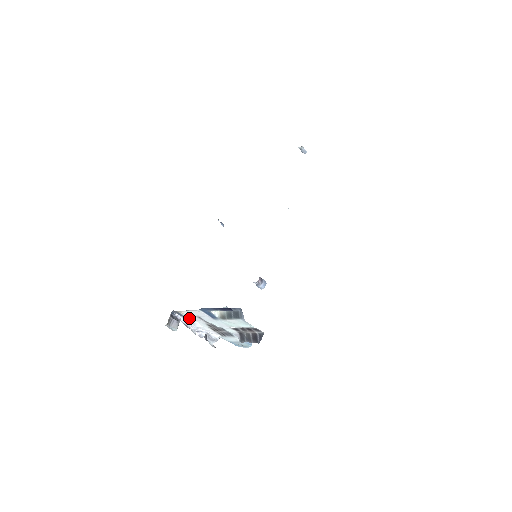
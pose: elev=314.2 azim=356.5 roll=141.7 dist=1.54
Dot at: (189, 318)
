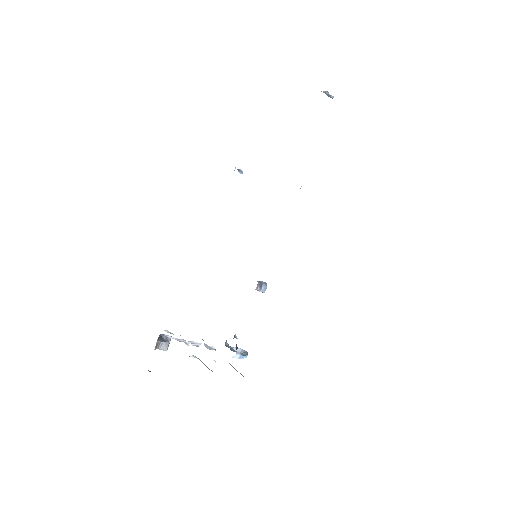
Dot at: occluded
